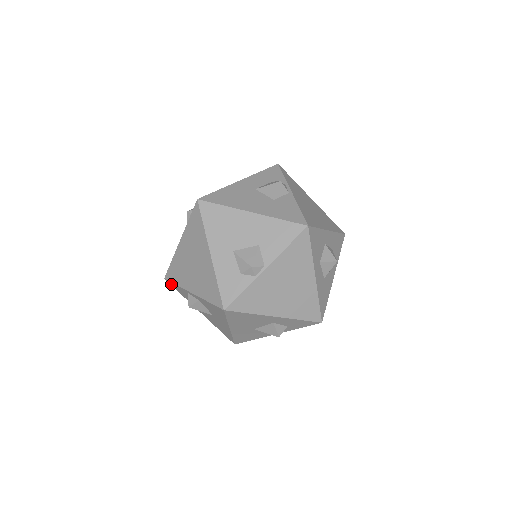
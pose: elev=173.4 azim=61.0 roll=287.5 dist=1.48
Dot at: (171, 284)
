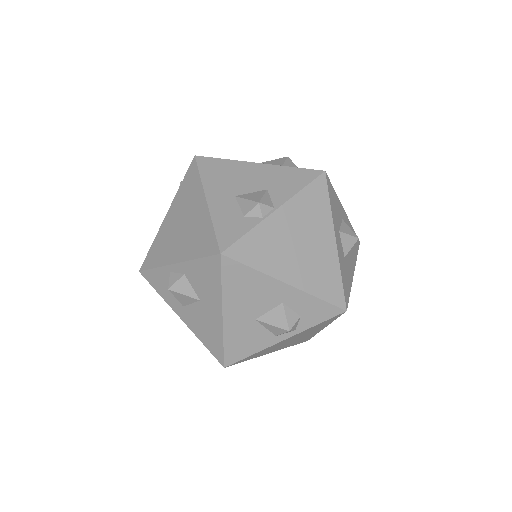
Dot at: (147, 277)
